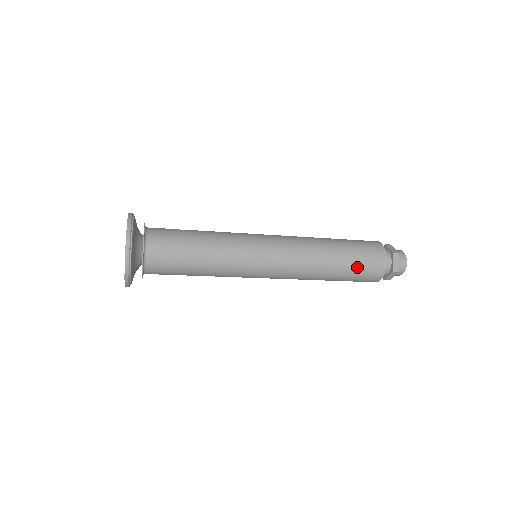
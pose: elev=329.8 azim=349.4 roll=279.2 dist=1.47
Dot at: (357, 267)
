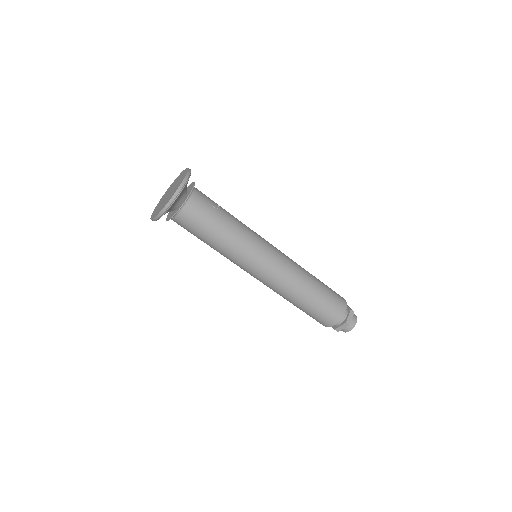
Dot at: (325, 303)
